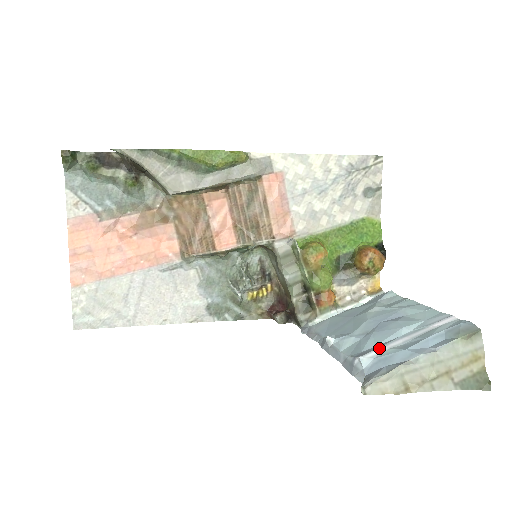
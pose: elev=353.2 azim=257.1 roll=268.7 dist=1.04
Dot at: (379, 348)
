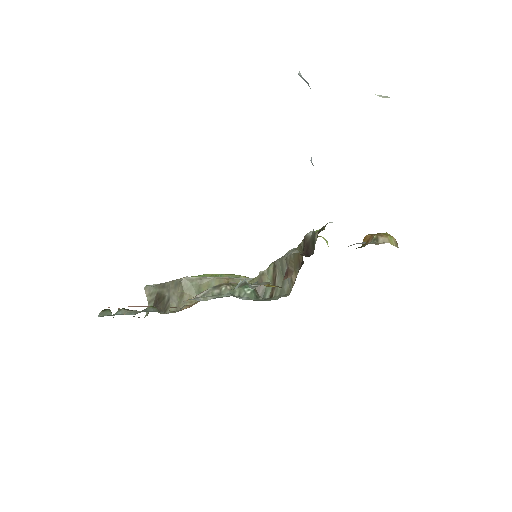
Dot at: occluded
